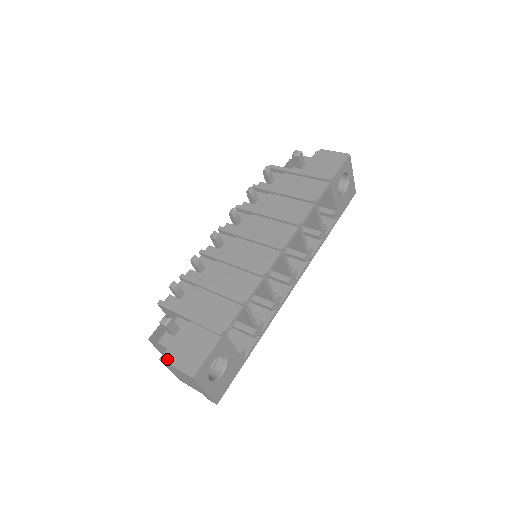
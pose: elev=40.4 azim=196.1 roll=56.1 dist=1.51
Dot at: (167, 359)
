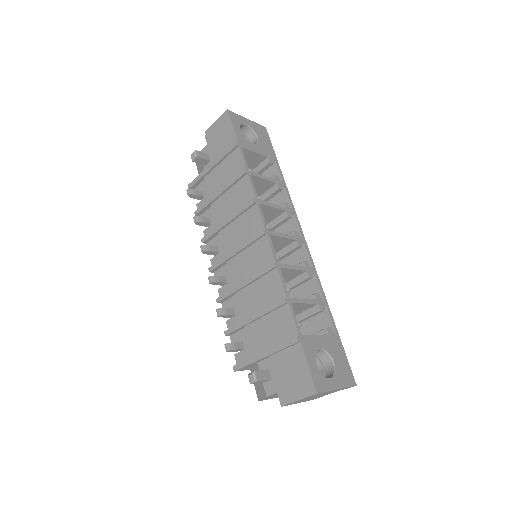
Dot at: (286, 401)
